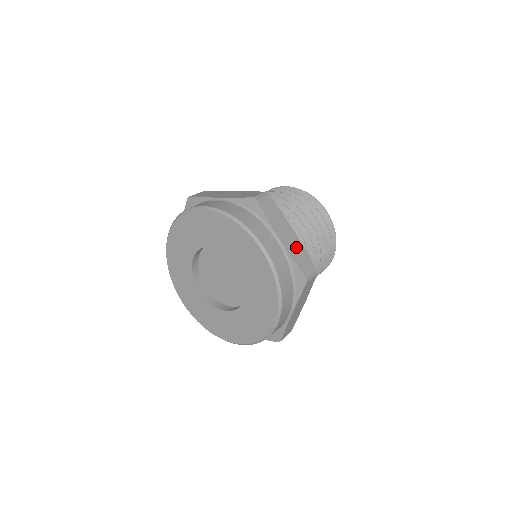
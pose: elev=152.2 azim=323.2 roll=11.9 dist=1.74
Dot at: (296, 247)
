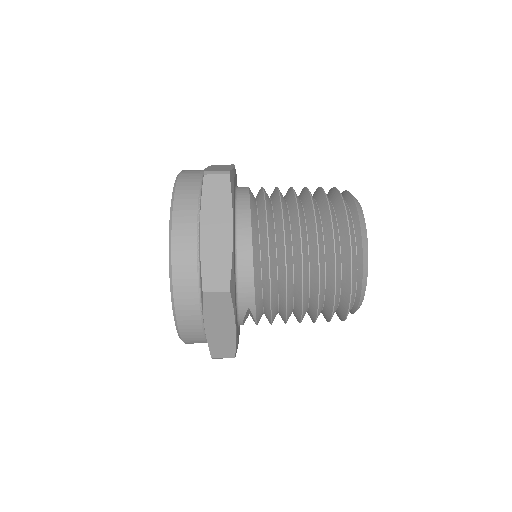
Dot at: (224, 338)
